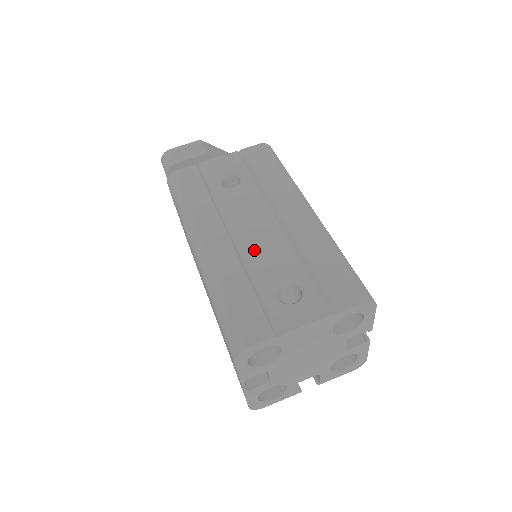
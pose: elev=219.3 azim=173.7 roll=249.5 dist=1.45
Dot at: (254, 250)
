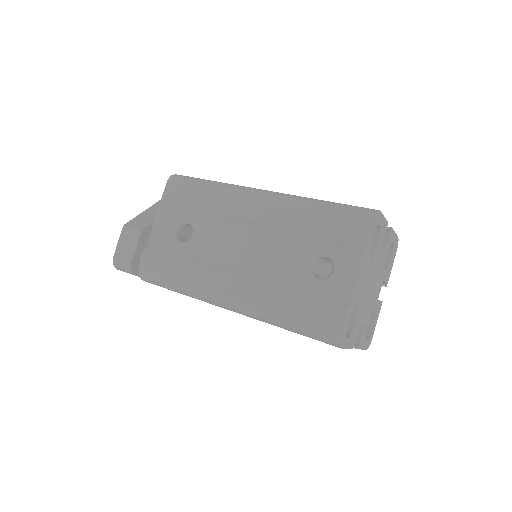
Dot at: (263, 265)
